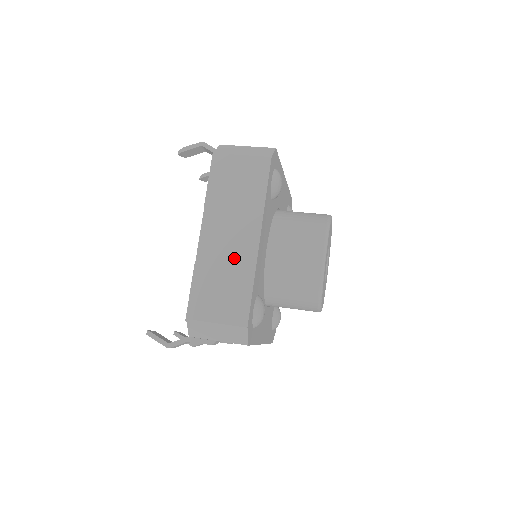
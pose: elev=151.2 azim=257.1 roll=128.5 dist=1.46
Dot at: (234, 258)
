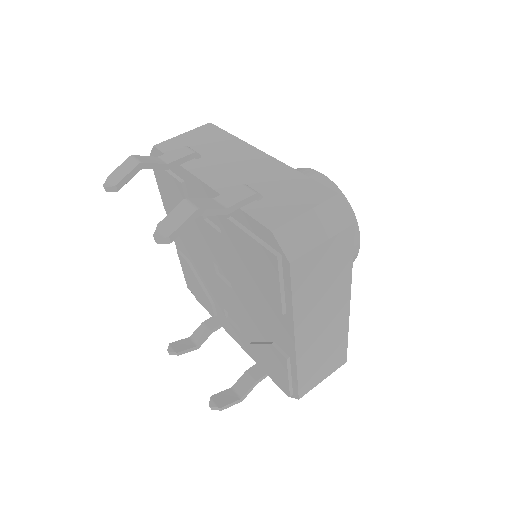
Dot at: (330, 333)
